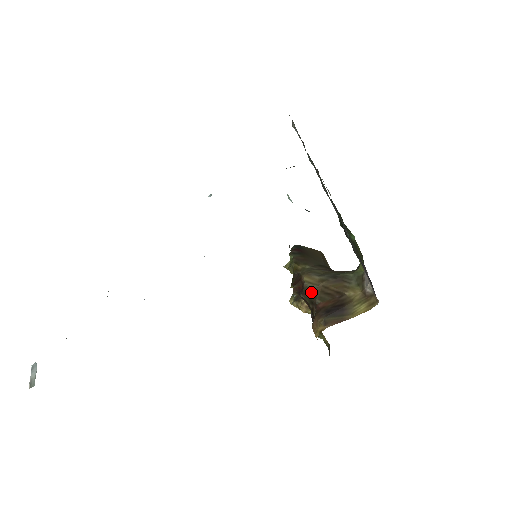
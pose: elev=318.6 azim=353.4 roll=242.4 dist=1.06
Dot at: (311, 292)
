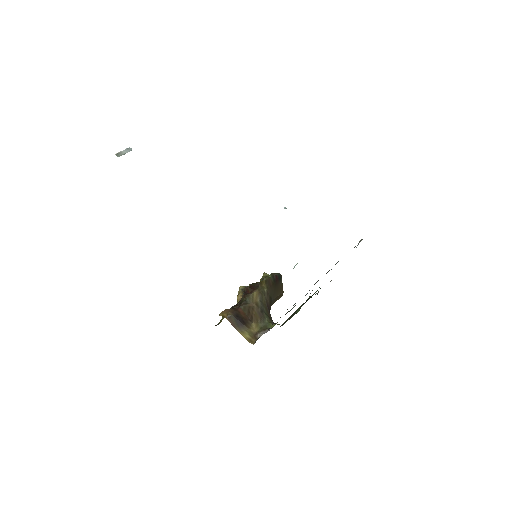
Dot at: (247, 300)
